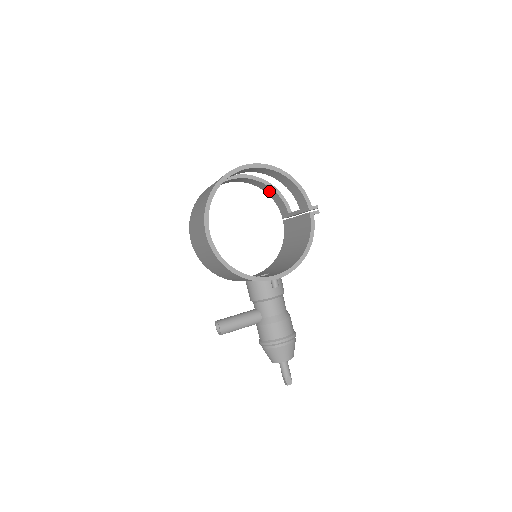
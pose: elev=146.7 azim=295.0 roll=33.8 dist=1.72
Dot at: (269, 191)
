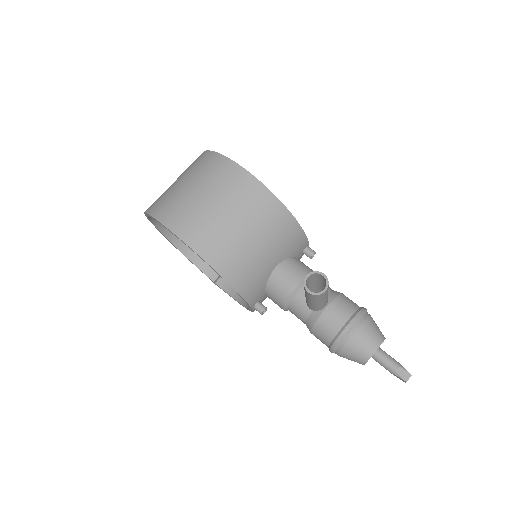
Dot at: occluded
